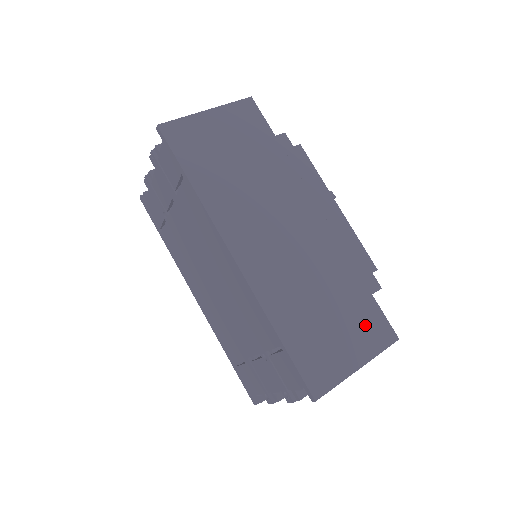
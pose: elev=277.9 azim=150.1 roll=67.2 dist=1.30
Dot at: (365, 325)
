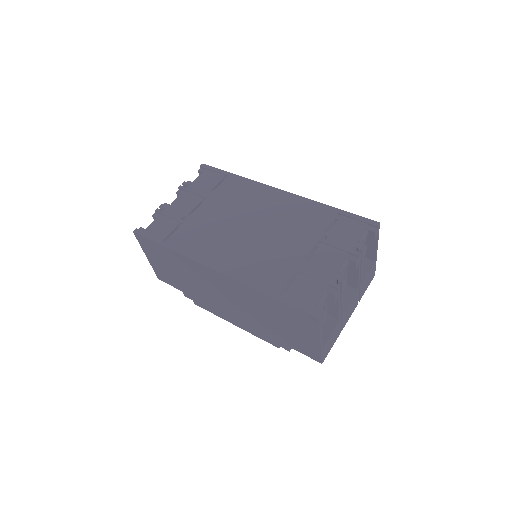
Dot at: occluded
